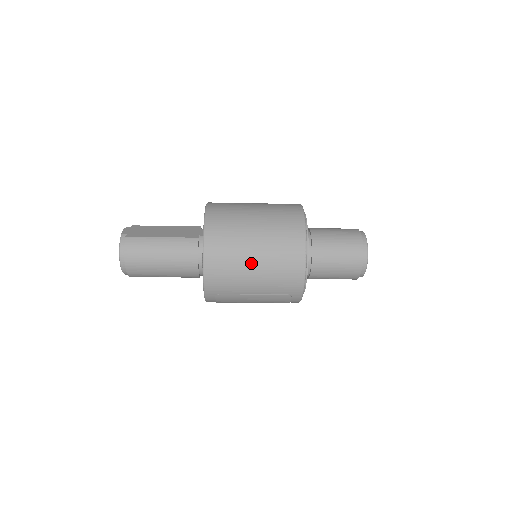
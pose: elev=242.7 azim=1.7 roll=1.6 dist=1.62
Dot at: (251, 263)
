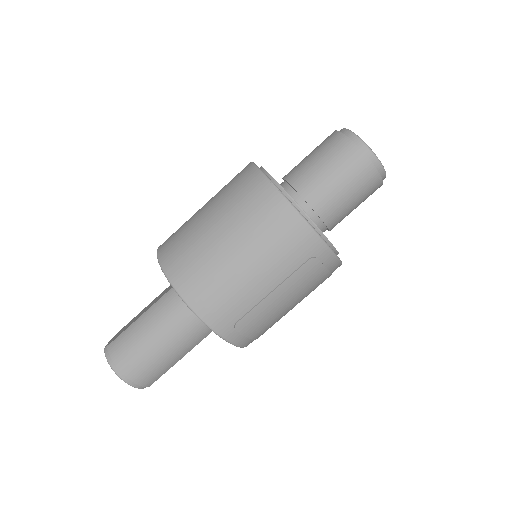
Dot at: (232, 257)
